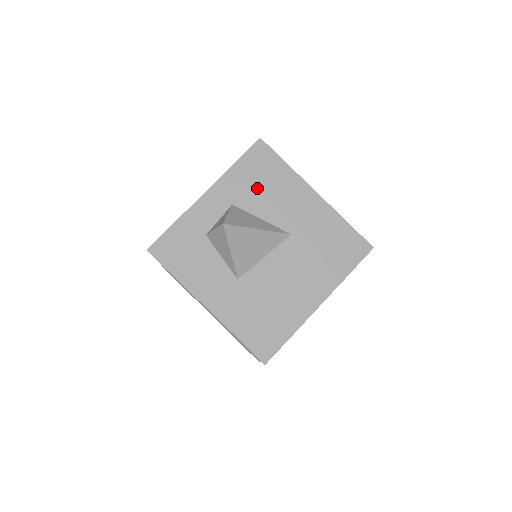
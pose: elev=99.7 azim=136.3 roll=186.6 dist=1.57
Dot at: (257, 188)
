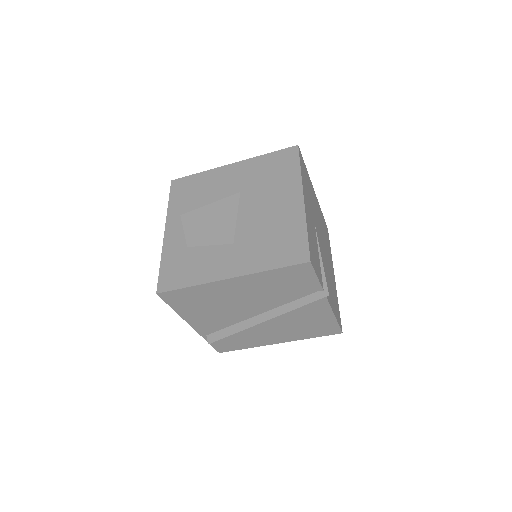
Dot at: (194, 198)
